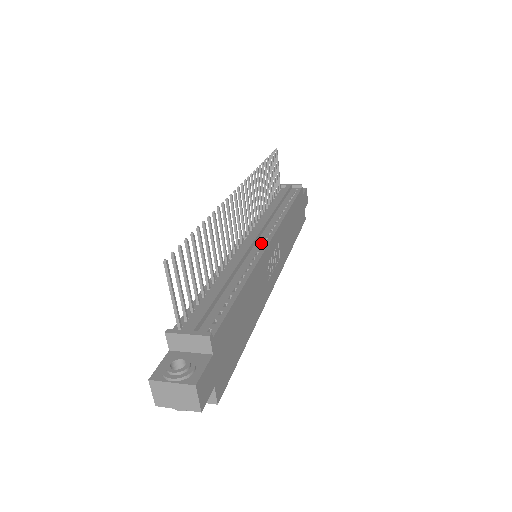
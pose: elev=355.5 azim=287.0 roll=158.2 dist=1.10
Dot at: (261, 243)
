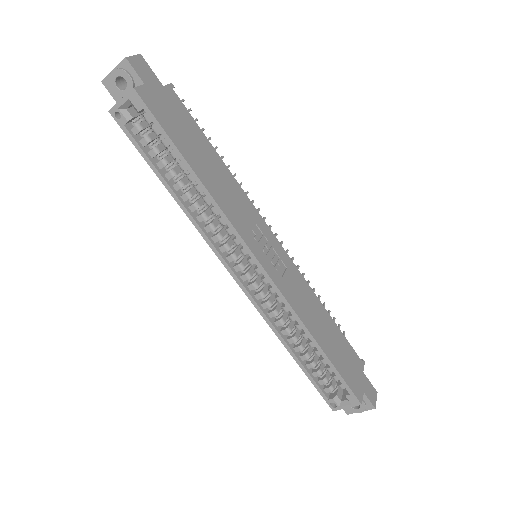
Dot at: occluded
